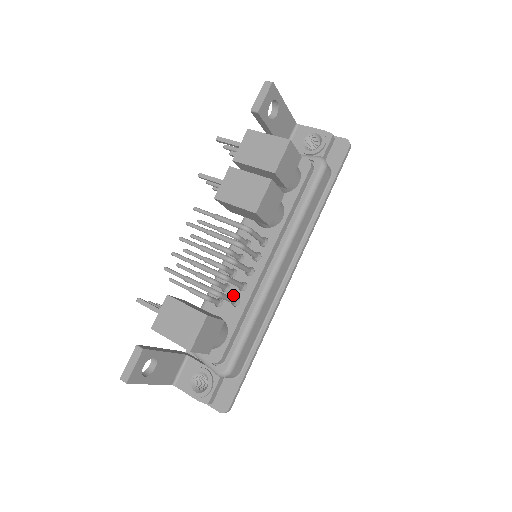
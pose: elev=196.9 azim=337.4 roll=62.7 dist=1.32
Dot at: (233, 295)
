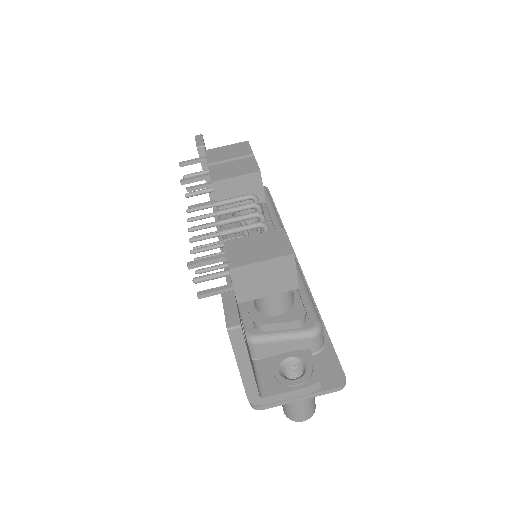
Dot at: occluded
